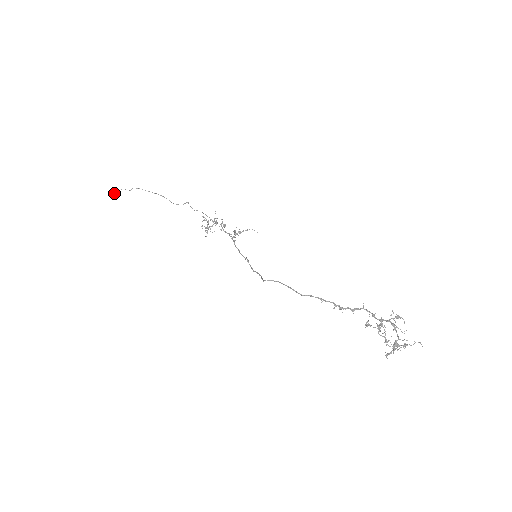
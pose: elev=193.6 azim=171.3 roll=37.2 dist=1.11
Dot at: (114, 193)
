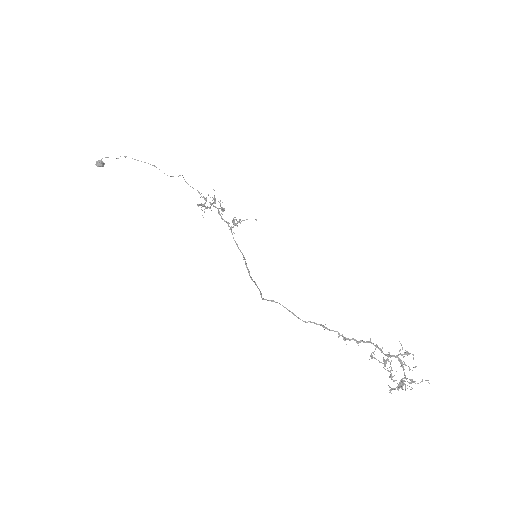
Dot at: (99, 162)
